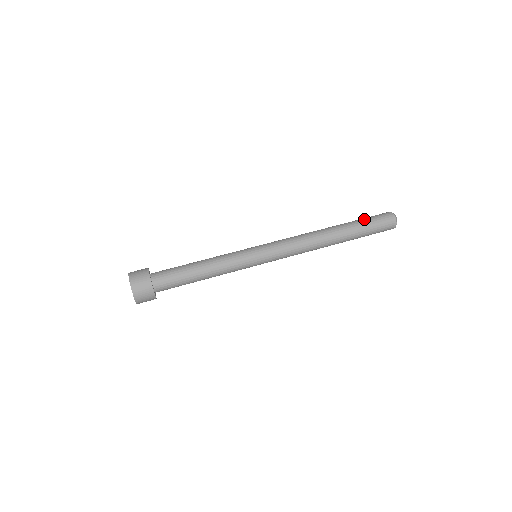
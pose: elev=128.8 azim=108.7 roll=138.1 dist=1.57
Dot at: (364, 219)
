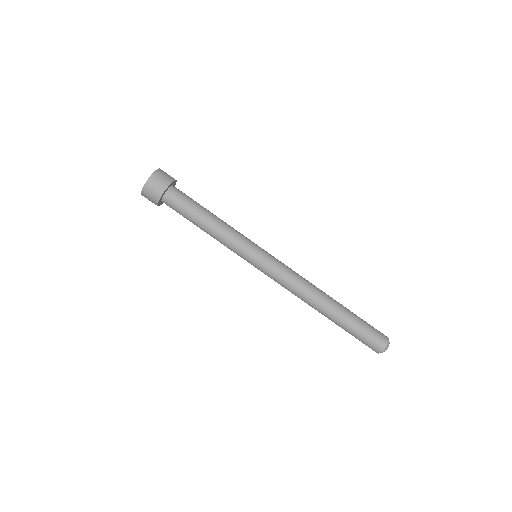
Dot at: (362, 322)
